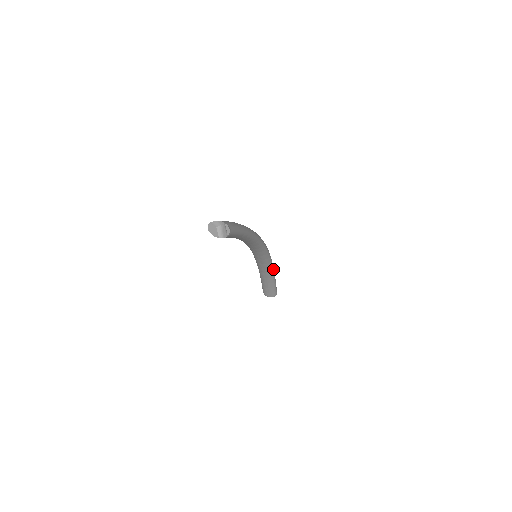
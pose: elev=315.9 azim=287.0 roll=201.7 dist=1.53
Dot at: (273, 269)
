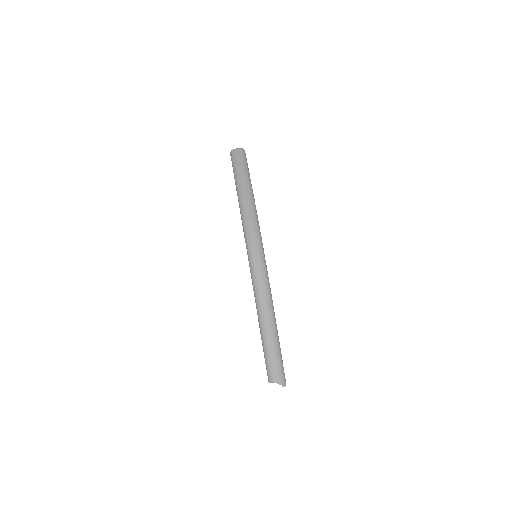
Dot at: (254, 199)
